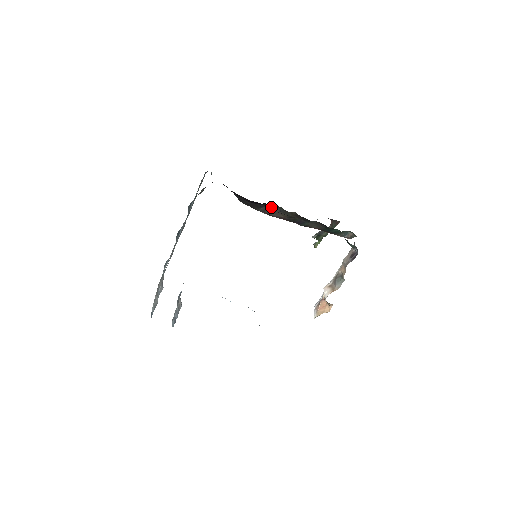
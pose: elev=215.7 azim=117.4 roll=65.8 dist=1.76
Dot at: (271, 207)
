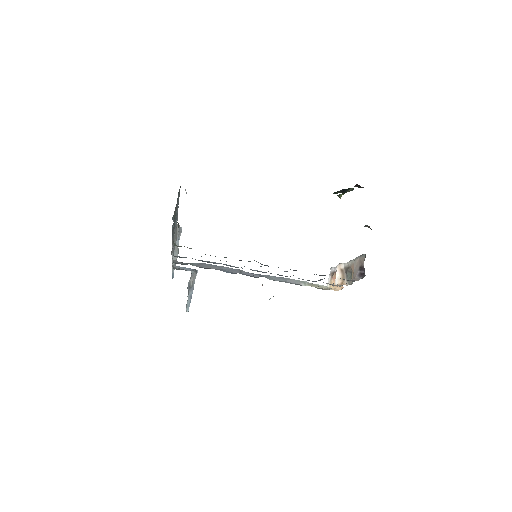
Dot at: occluded
